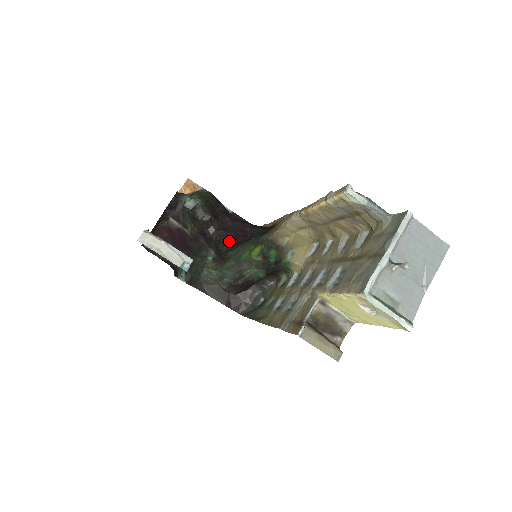
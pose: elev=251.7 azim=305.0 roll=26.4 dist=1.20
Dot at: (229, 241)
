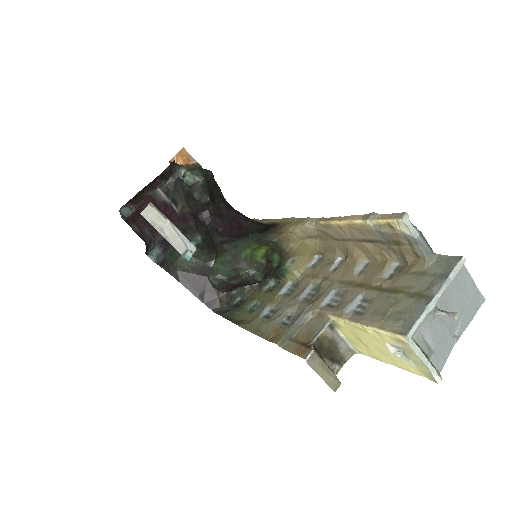
Dot at: (224, 231)
